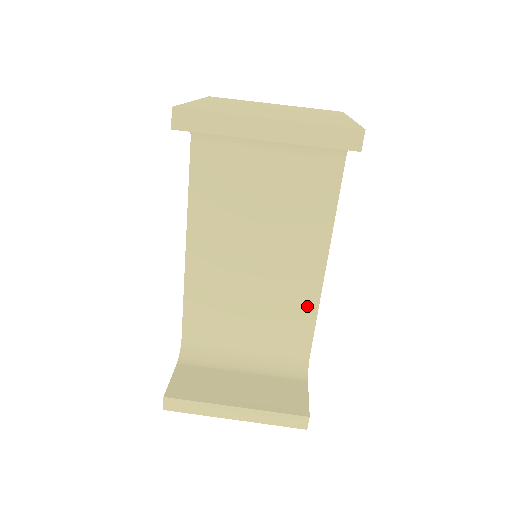
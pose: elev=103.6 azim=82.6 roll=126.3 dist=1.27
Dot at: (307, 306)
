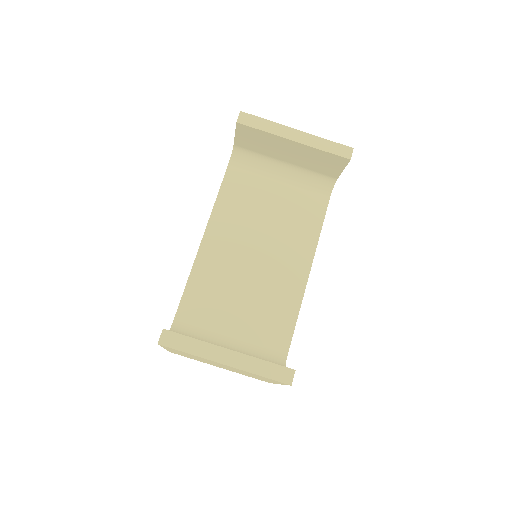
Dot at: (291, 304)
